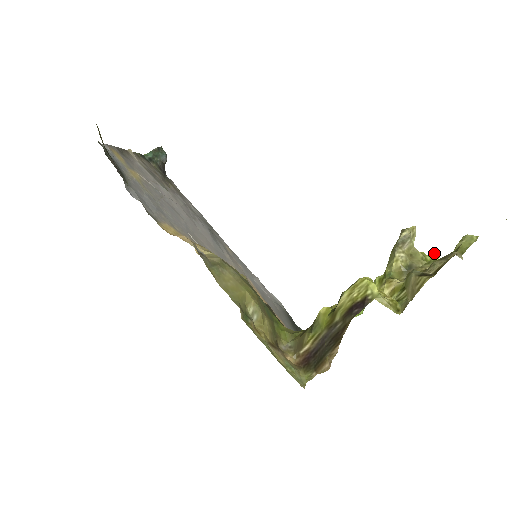
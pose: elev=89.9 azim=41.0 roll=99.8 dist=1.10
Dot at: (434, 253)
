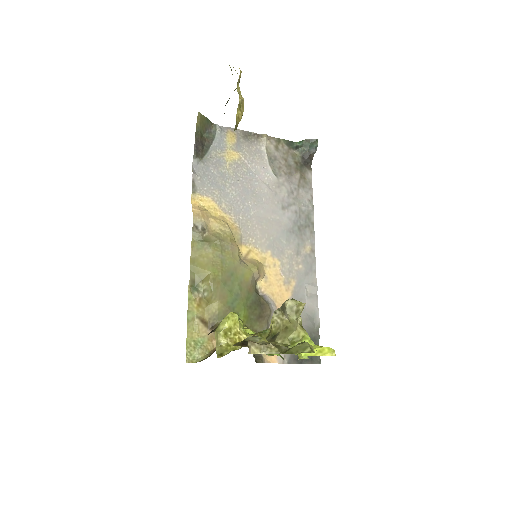
Dot at: (322, 348)
